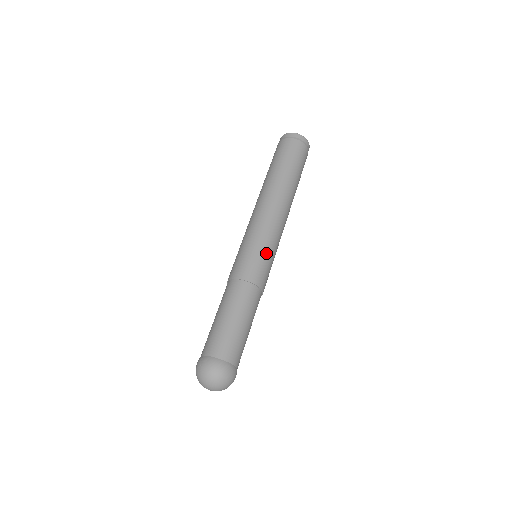
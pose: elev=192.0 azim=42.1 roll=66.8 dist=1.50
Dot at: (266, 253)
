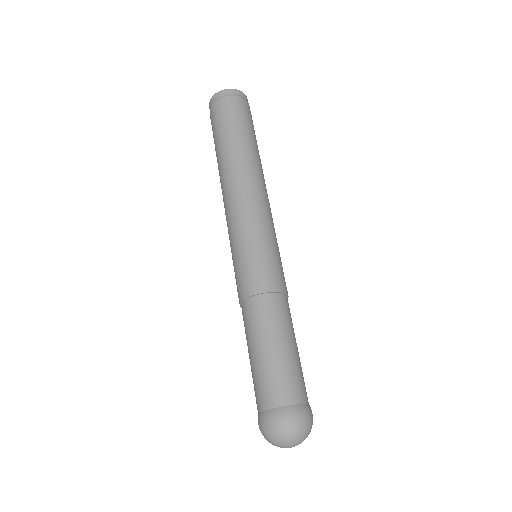
Dot at: (278, 251)
